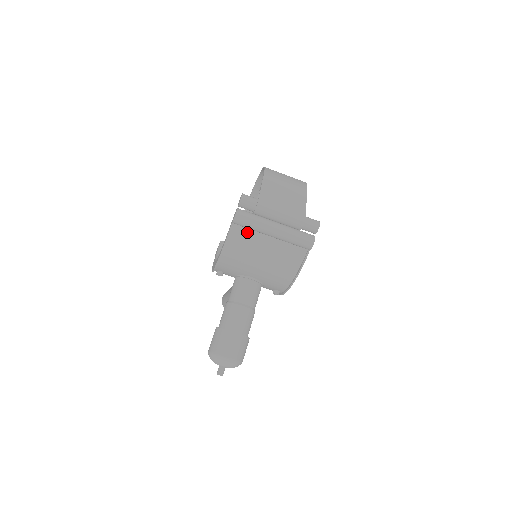
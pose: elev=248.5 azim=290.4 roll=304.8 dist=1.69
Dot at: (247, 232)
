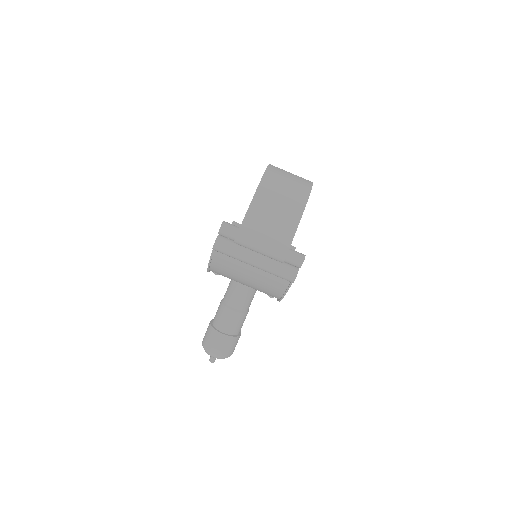
Dot at: (229, 257)
